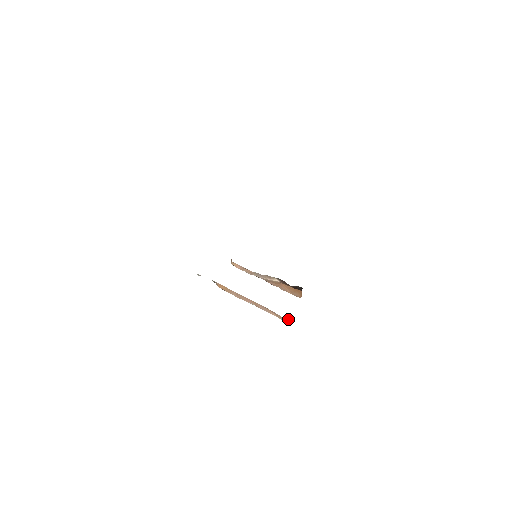
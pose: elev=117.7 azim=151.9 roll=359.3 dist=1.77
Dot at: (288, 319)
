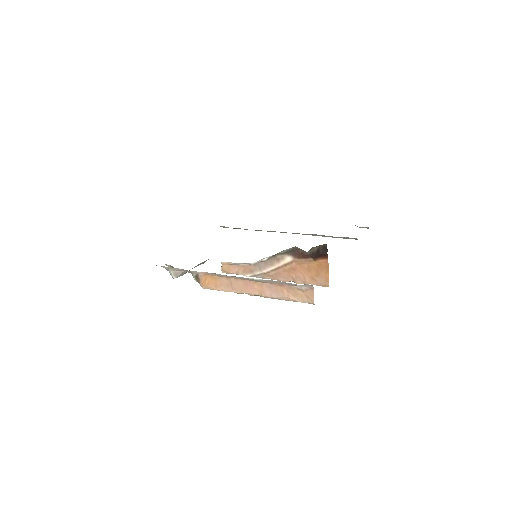
Dot at: (313, 290)
